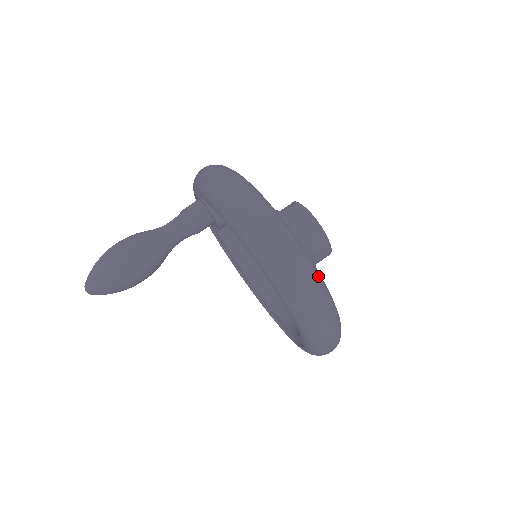
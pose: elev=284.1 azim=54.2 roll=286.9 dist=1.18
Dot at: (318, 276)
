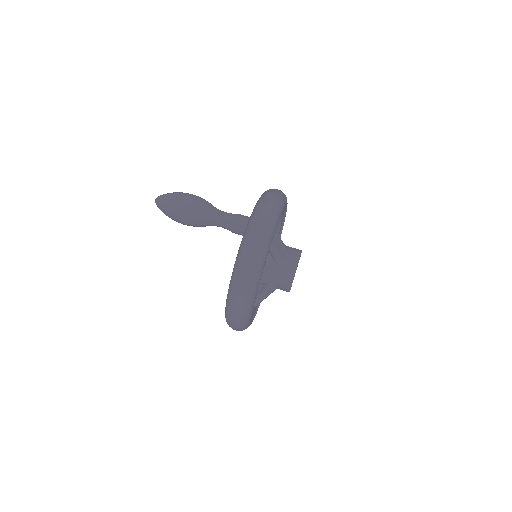
Dot at: (246, 327)
